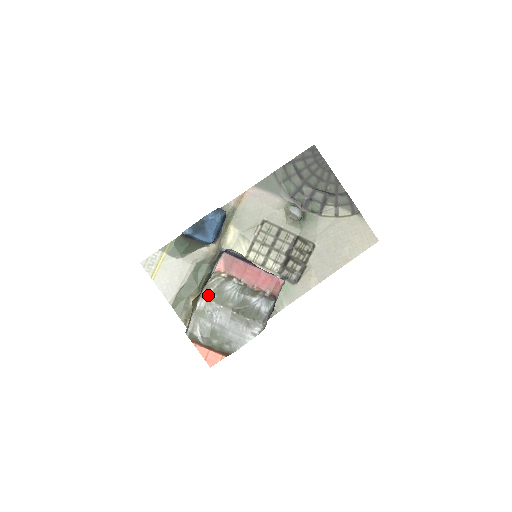
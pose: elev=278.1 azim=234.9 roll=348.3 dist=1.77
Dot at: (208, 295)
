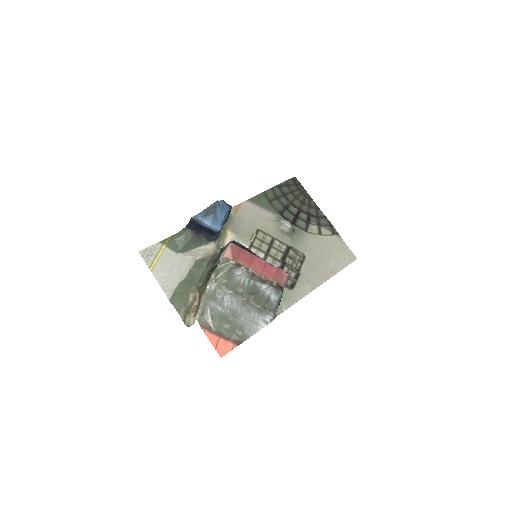
Dot at: (218, 279)
